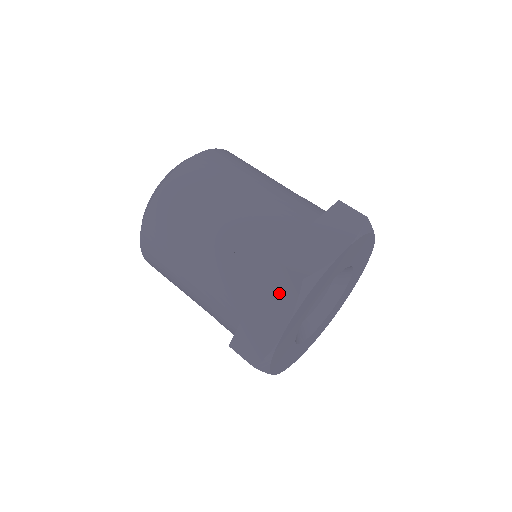
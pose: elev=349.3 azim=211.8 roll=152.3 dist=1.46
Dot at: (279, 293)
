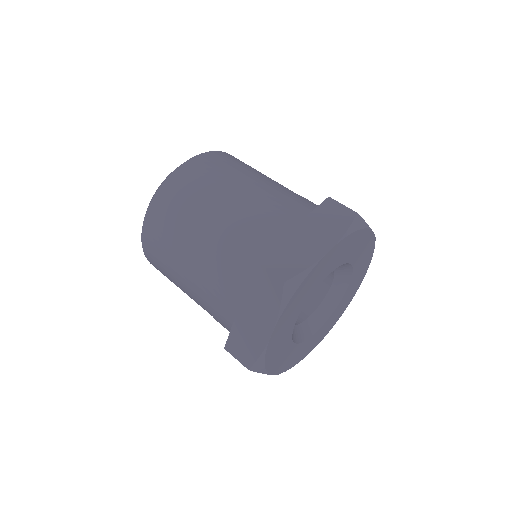
Dot at: (330, 221)
